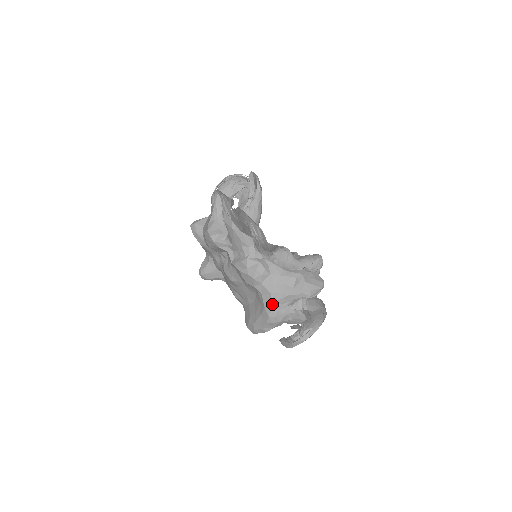
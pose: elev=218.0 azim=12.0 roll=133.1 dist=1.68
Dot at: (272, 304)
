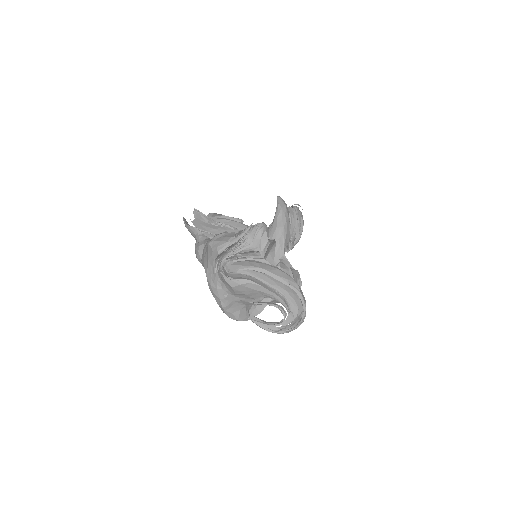
Dot at: (206, 274)
